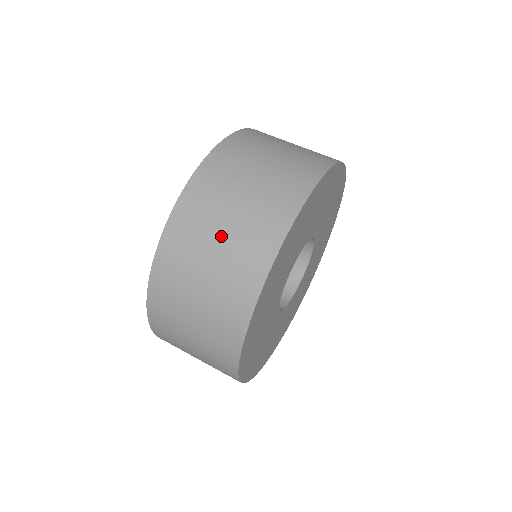
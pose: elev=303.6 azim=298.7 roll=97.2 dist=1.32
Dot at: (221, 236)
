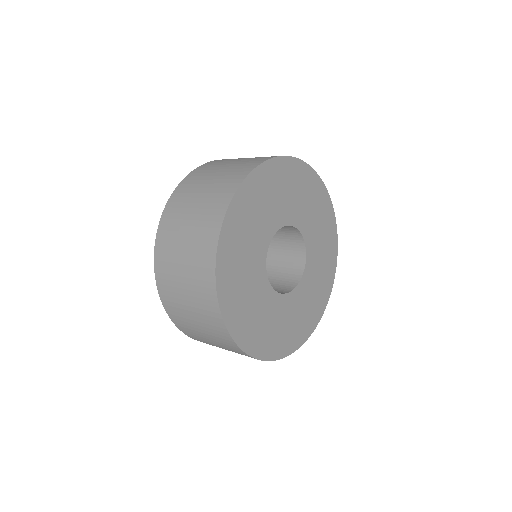
Dot at: occluded
